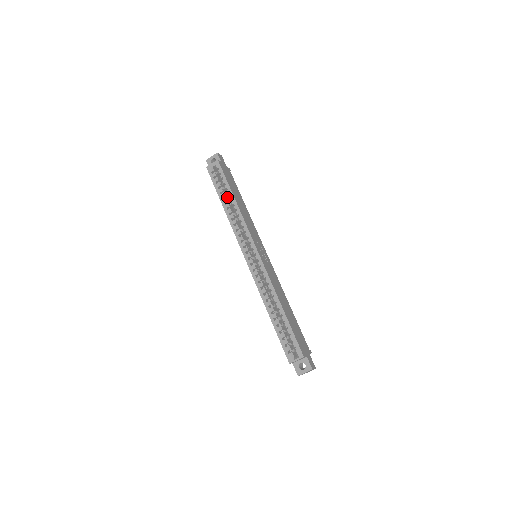
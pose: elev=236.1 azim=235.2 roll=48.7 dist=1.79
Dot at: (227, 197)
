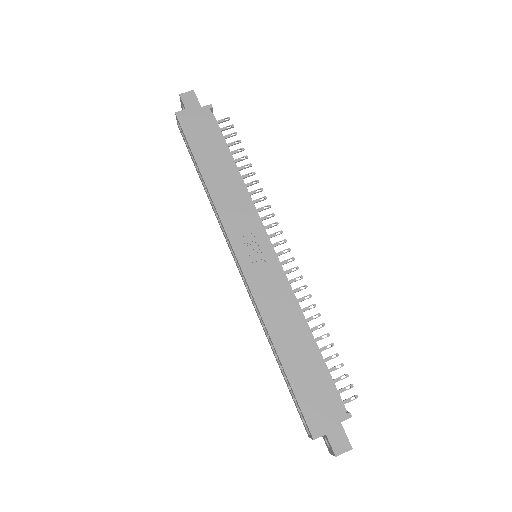
Dot at: occluded
